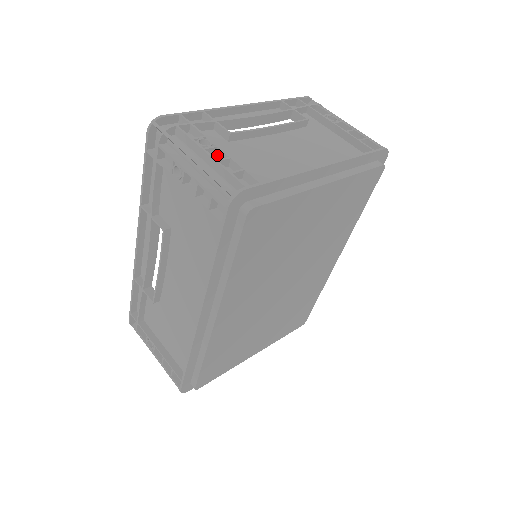
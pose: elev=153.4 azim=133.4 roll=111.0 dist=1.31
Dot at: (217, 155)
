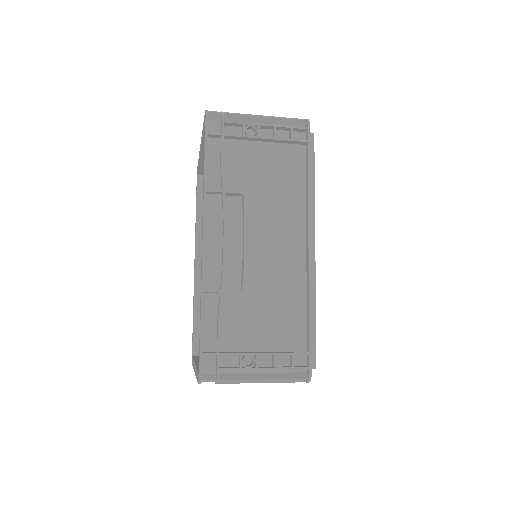
Dot at: occluded
